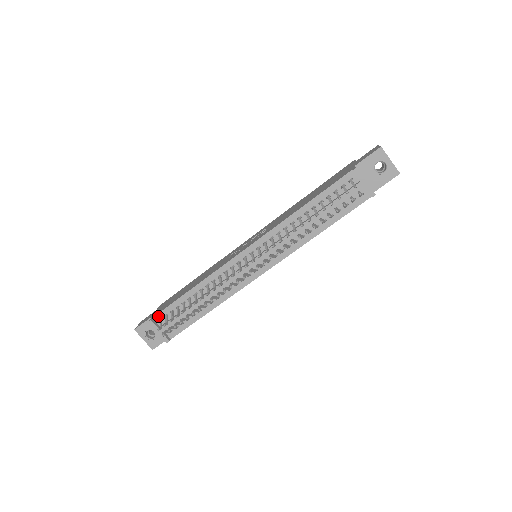
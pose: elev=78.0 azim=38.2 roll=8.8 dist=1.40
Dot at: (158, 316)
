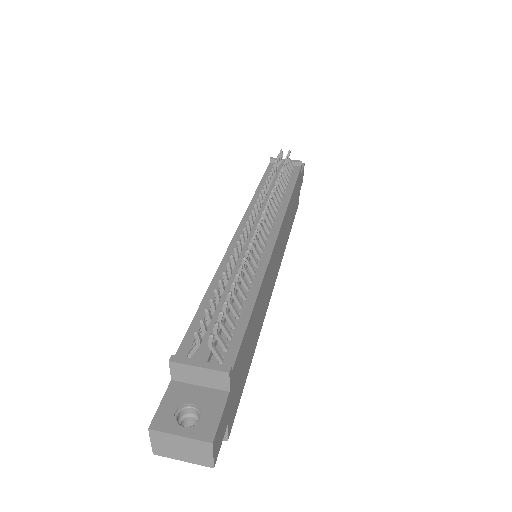
Dot at: (181, 351)
